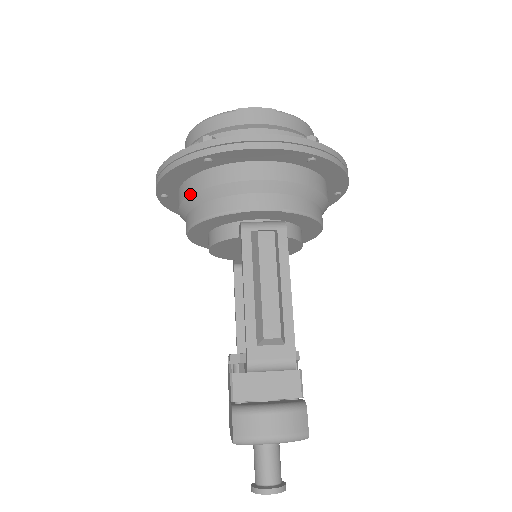
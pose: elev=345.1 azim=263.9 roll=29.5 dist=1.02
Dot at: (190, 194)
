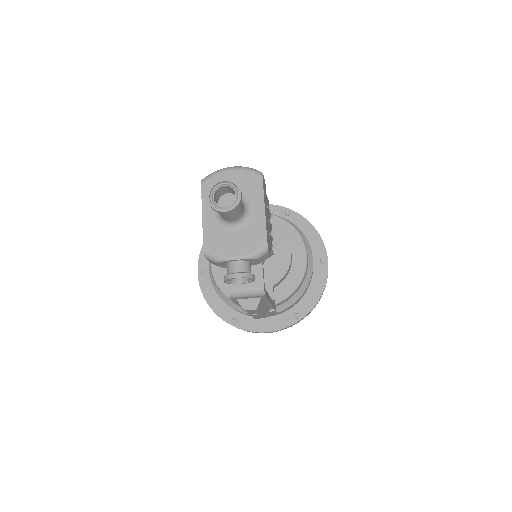
Dot at: occluded
